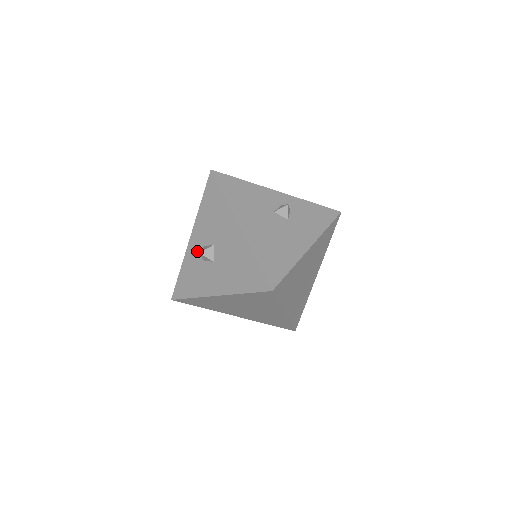
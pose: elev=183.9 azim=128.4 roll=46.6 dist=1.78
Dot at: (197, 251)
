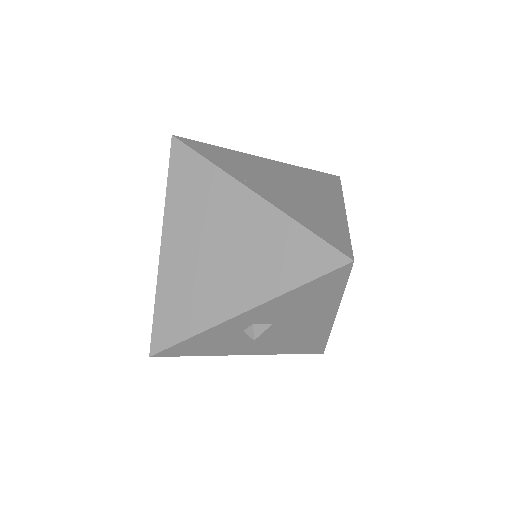
Dot at: occluded
